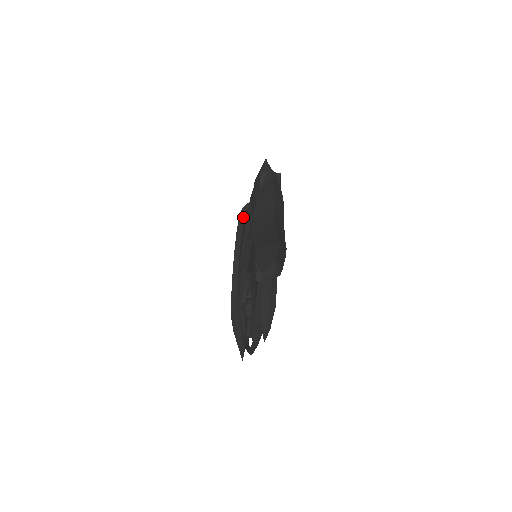
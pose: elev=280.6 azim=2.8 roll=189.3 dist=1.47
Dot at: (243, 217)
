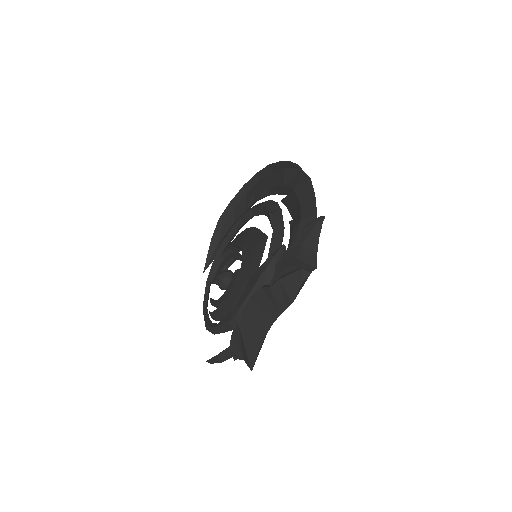
Dot at: (283, 167)
